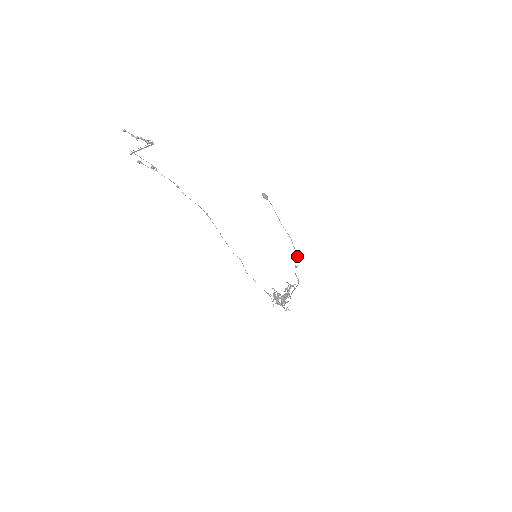
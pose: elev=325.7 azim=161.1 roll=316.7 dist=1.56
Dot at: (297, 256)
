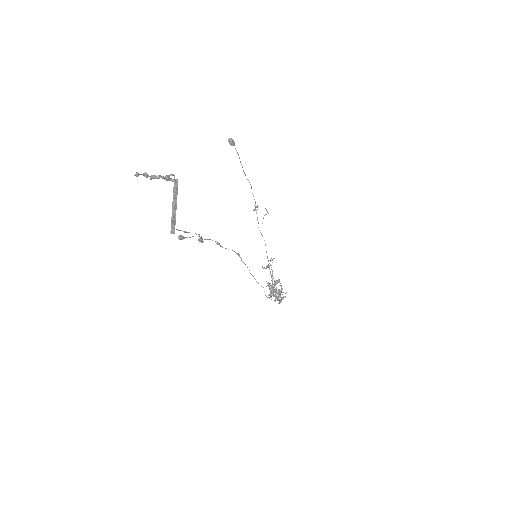
Dot at: occluded
